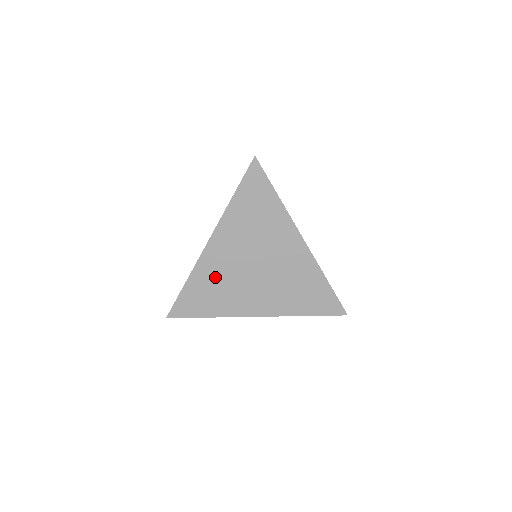
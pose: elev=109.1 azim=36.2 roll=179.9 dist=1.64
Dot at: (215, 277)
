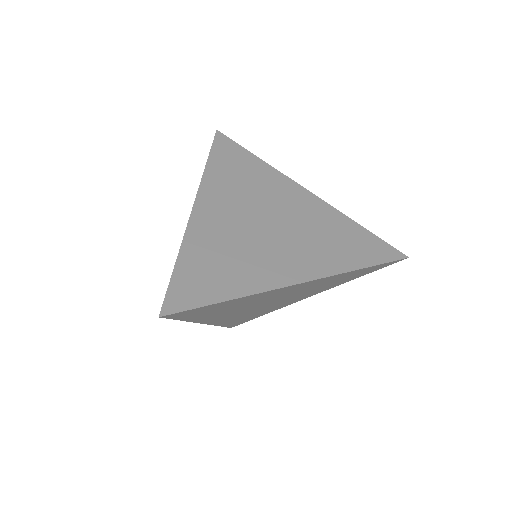
Dot at: (240, 317)
